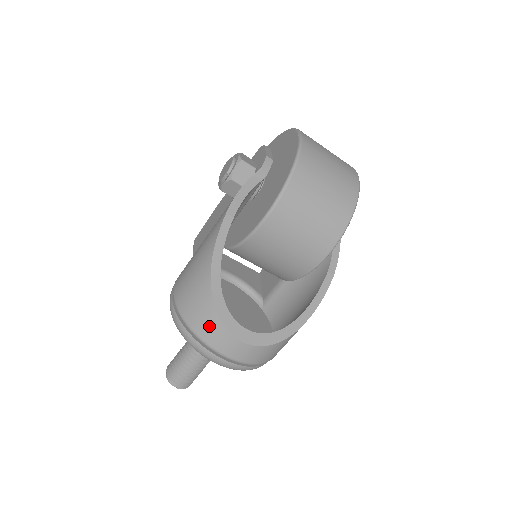
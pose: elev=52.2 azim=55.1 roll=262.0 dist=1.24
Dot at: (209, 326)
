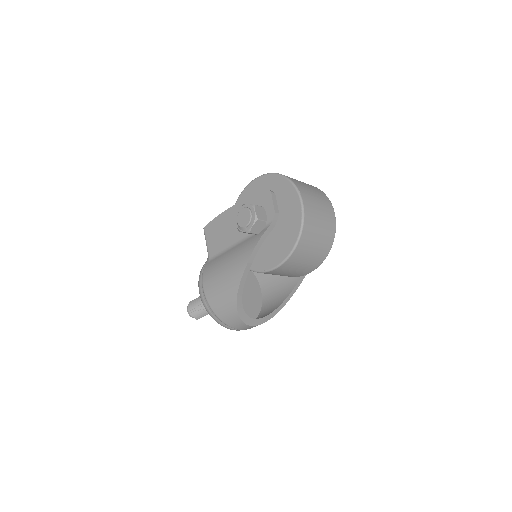
Dot at: (233, 321)
